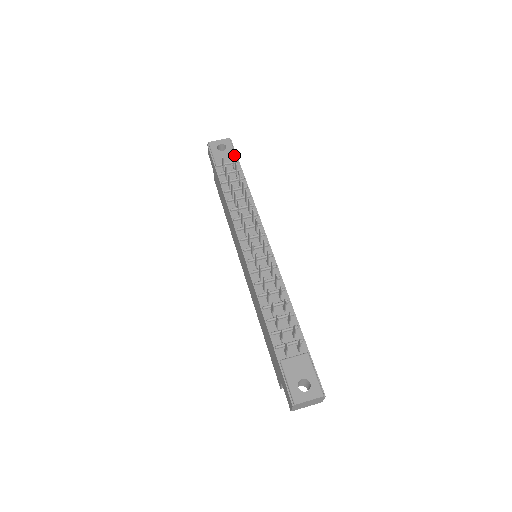
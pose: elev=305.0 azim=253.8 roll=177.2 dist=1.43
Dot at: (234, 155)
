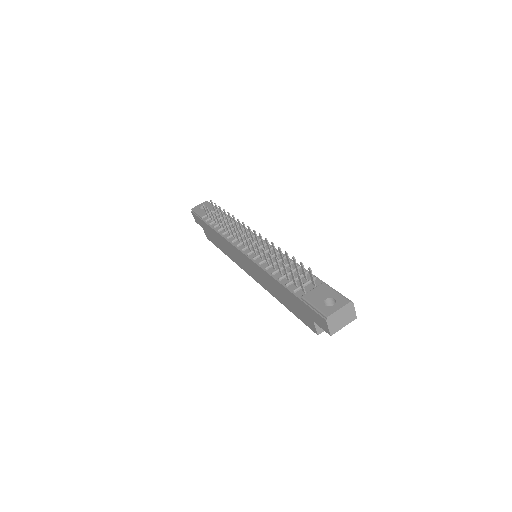
Dot at: occluded
